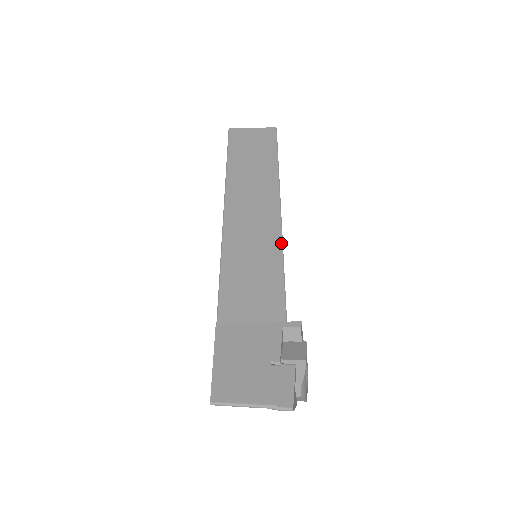
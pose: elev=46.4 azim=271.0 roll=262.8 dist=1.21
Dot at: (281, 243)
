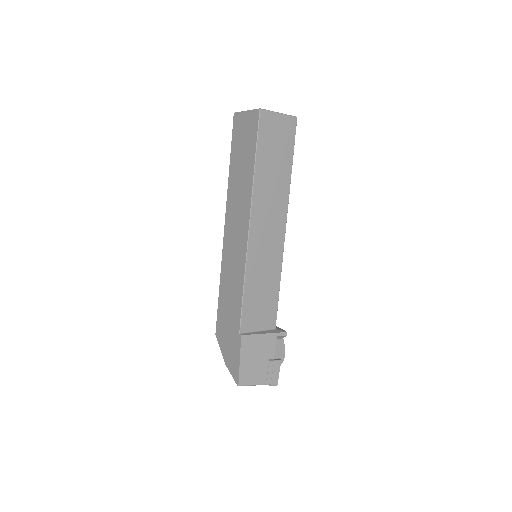
Dot at: occluded
